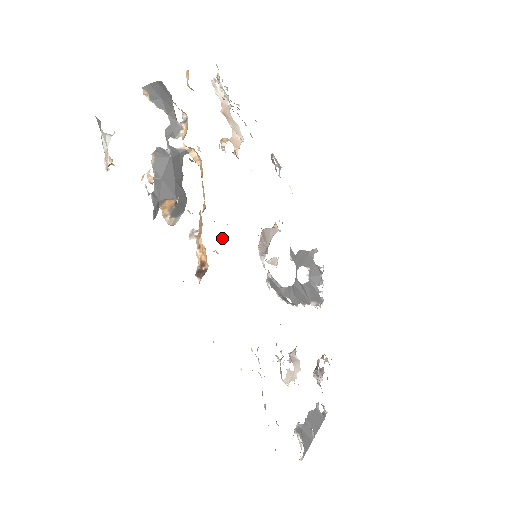
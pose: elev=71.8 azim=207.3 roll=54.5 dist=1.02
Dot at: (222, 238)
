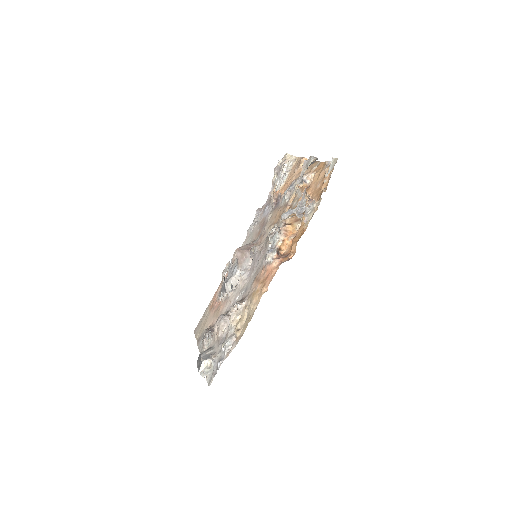
Dot at: occluded
